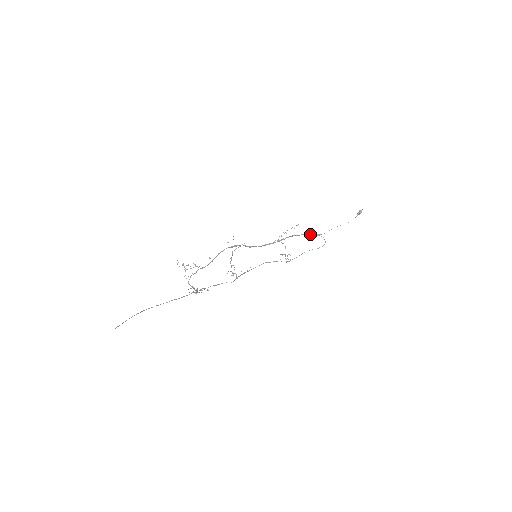
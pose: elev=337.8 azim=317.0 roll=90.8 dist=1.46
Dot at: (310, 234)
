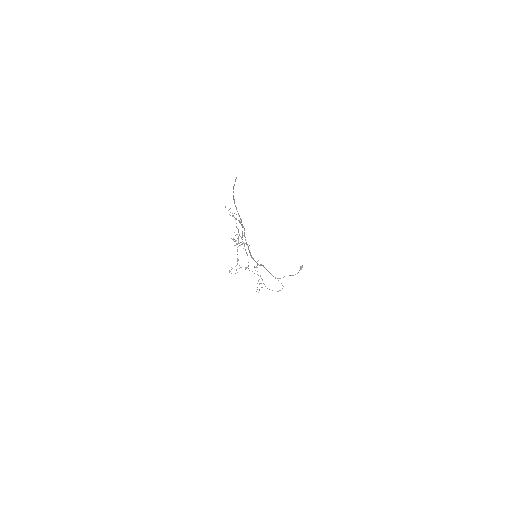
Dot at: (272, 275)
